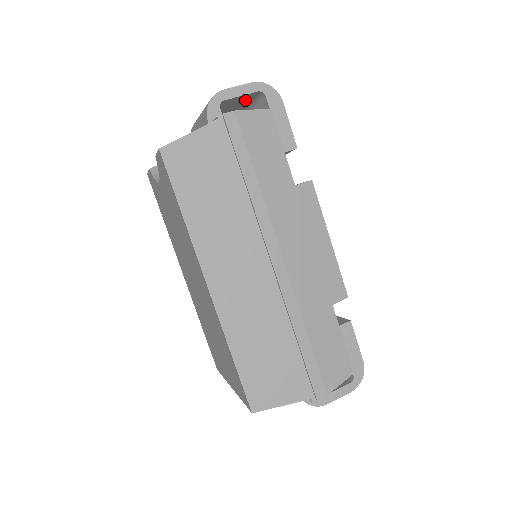
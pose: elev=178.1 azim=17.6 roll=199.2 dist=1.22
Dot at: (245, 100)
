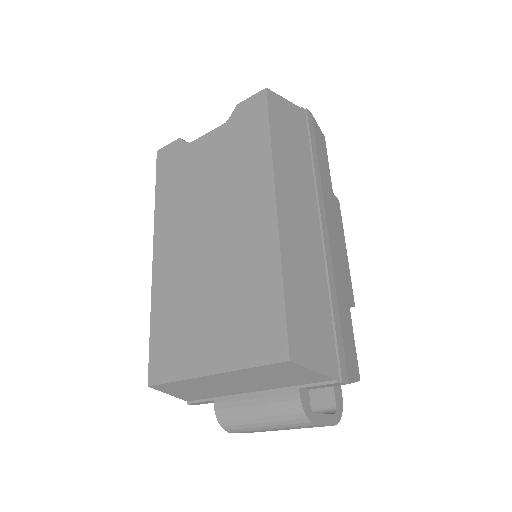
Dot at: occluded
